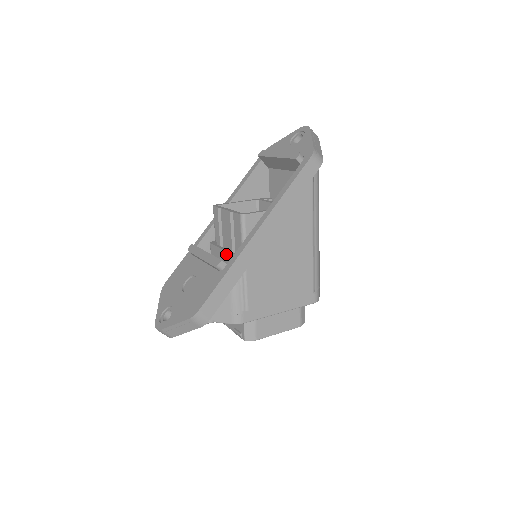
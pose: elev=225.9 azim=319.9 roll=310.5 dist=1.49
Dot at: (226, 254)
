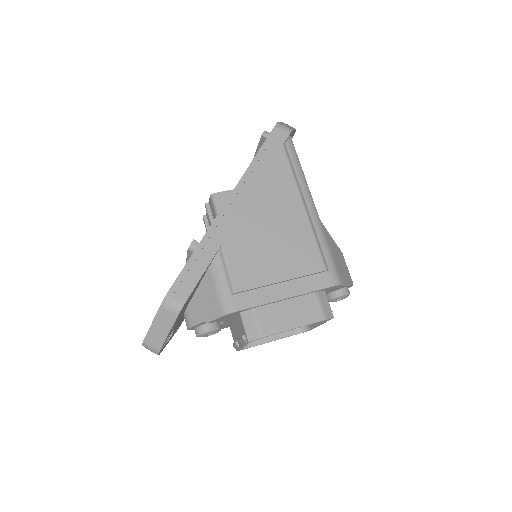
Dot at: occluded
